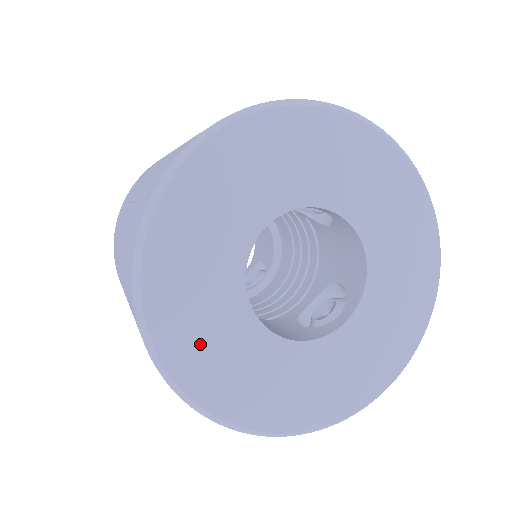
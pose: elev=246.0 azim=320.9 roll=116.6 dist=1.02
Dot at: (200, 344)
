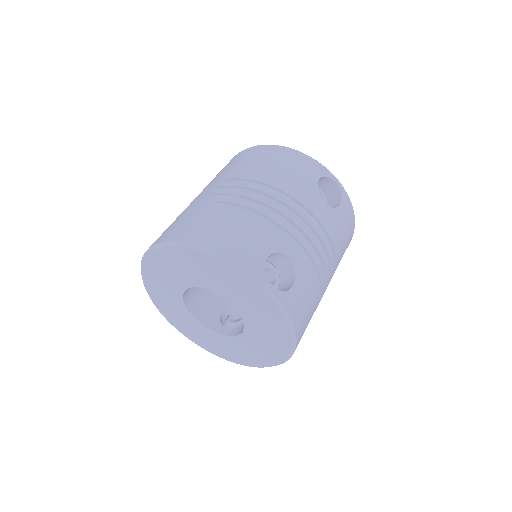
Dot at: (159, 291)
